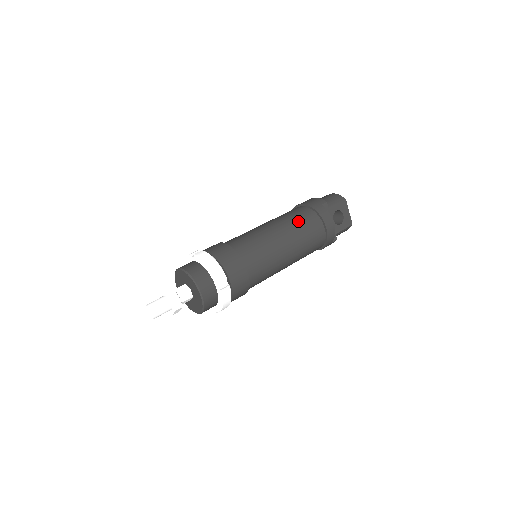
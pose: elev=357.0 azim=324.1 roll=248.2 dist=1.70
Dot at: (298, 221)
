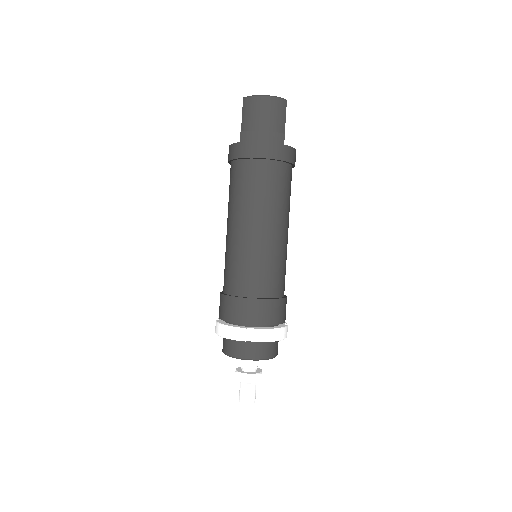
Dot at: (282, 195)
